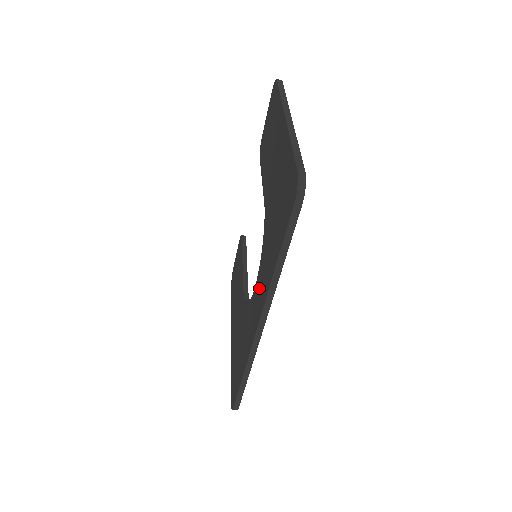
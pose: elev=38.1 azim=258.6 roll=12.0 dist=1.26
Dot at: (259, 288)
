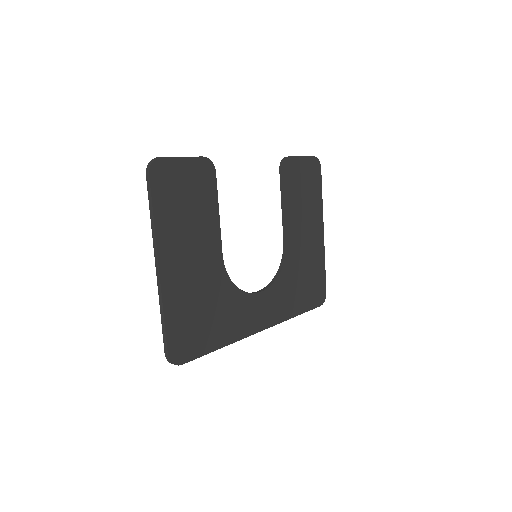
Dot at: occluded
